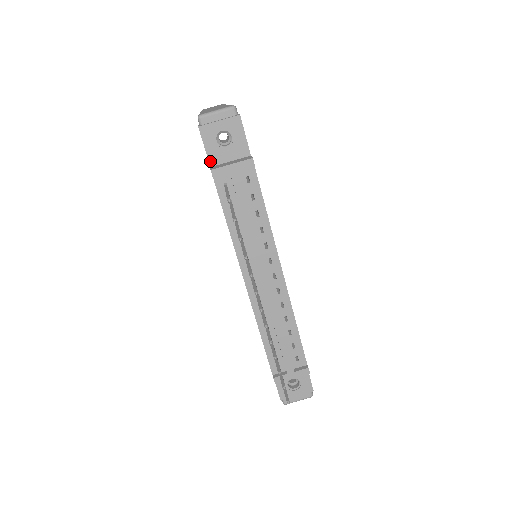
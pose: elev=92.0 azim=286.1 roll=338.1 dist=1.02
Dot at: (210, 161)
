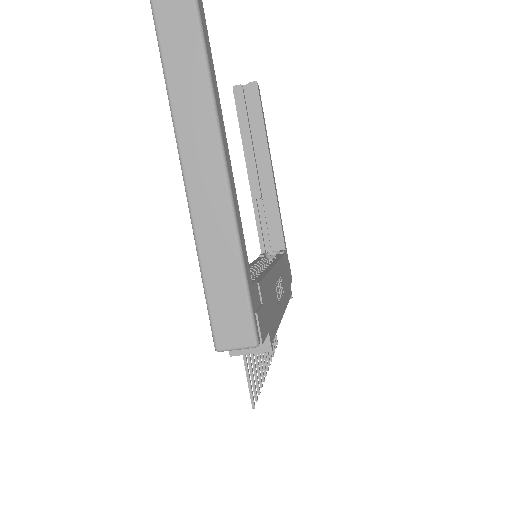
Dot at: occluded
